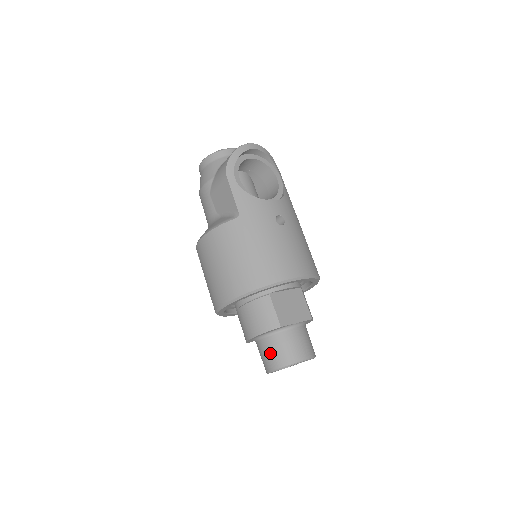
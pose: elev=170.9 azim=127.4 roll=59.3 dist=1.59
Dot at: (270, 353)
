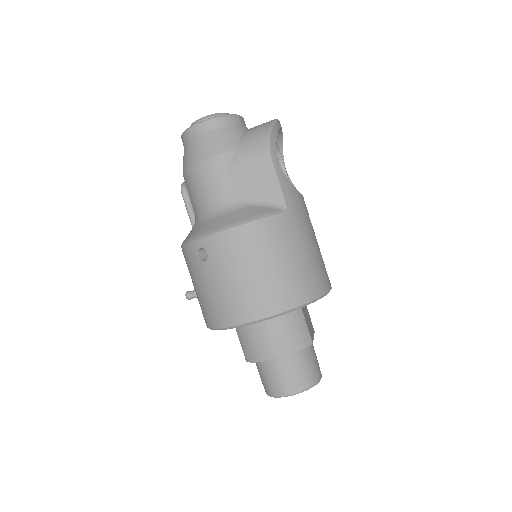
Dot at: (294, 374)
